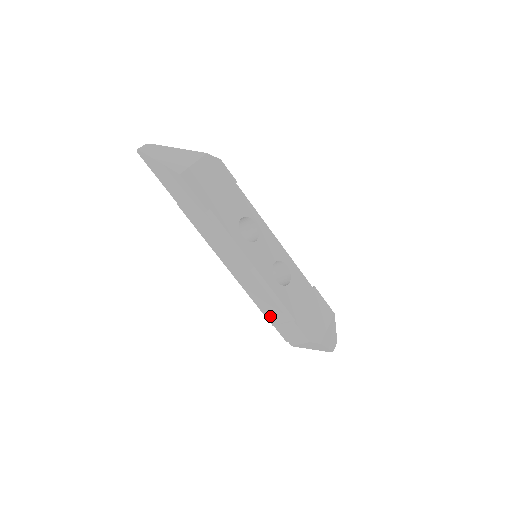
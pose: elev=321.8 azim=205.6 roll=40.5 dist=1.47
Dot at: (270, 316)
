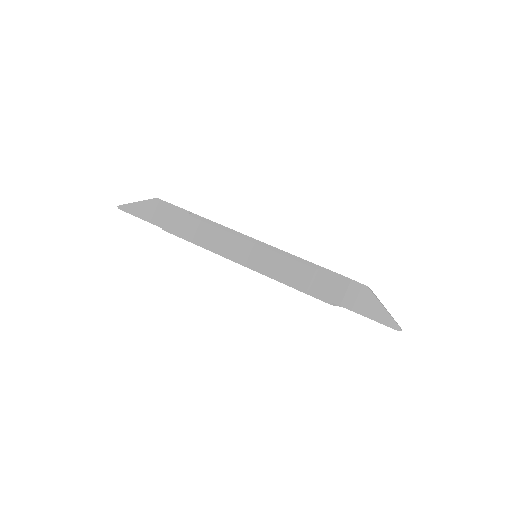
Dot at: (296, 282)
